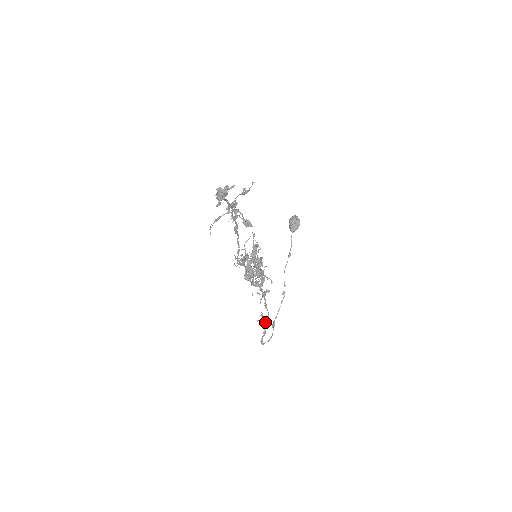
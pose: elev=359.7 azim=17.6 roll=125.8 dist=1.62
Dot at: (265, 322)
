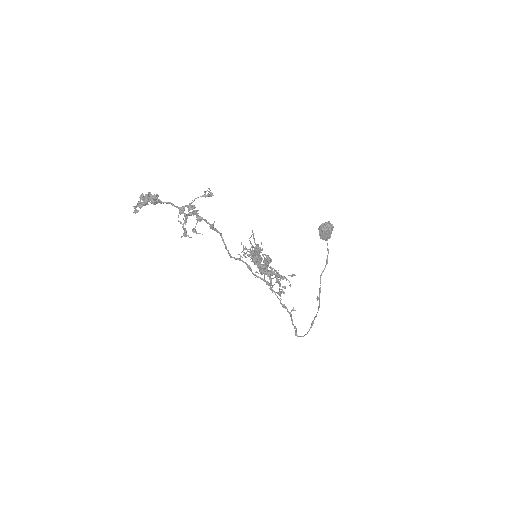
Dot at: (291, 319)
